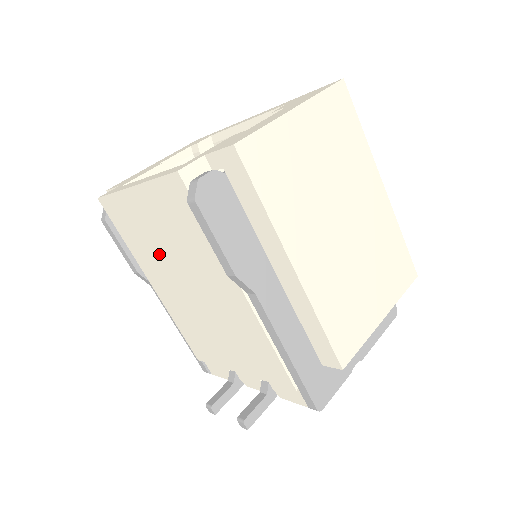
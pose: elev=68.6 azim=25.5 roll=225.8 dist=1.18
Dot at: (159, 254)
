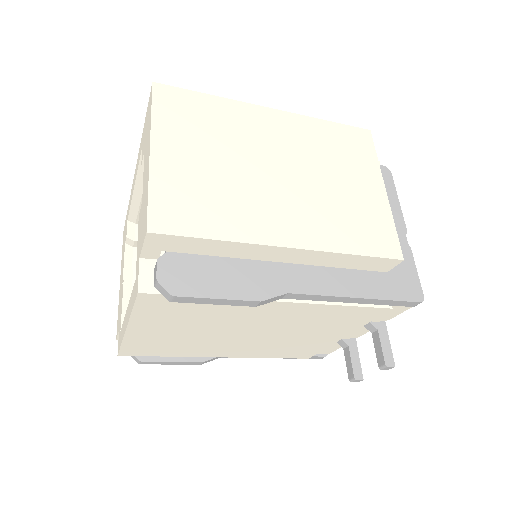
Dot at: (199, 340)
